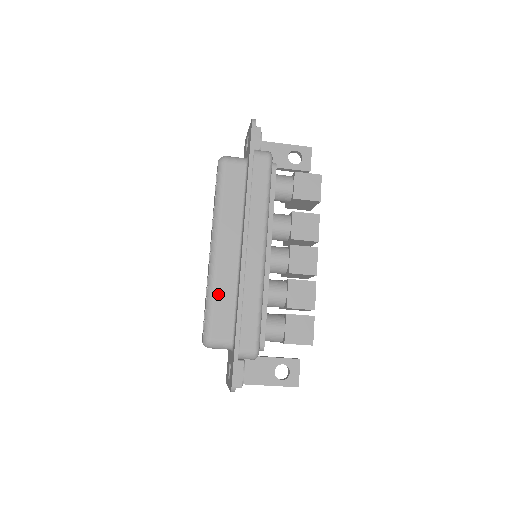
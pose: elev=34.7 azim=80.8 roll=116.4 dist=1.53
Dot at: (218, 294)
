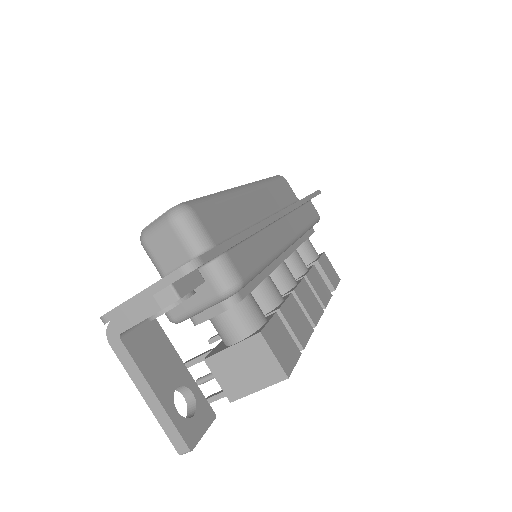
Dot at: (230, 204)
